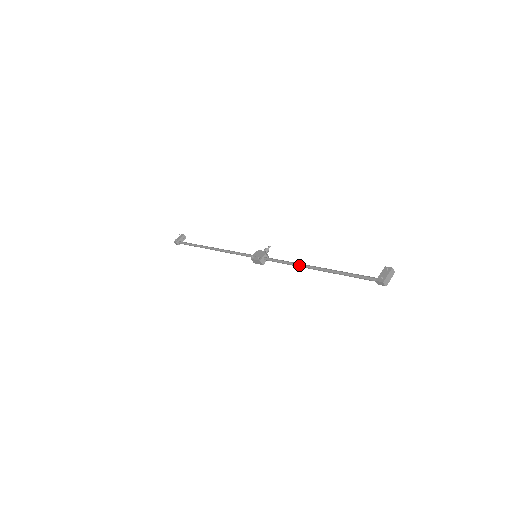
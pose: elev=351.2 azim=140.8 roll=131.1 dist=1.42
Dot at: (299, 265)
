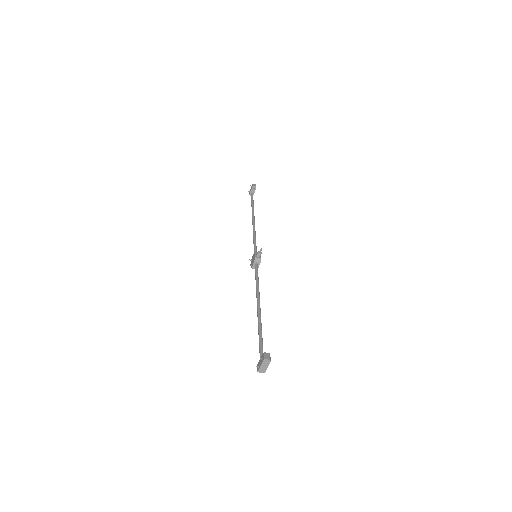
Dot at: (256, 295)
